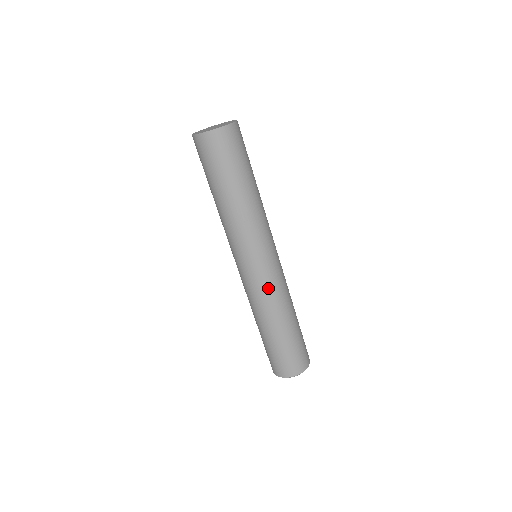
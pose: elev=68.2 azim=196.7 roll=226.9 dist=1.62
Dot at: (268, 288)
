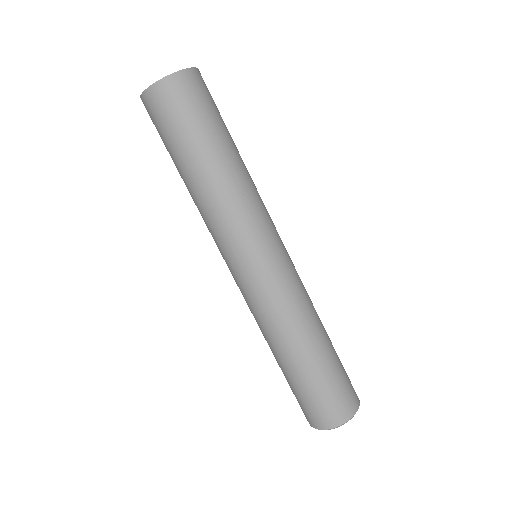
Dot at: (291, 288)
